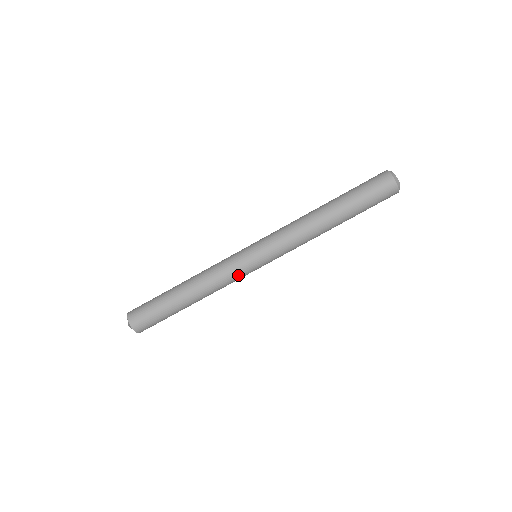
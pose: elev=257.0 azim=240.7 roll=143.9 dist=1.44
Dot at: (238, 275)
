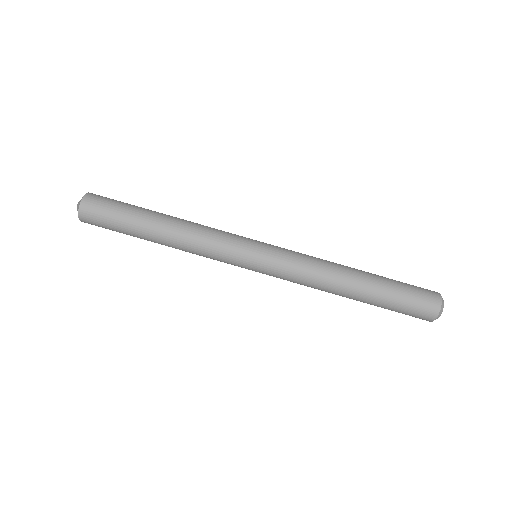
Dot at: (224, 260)
